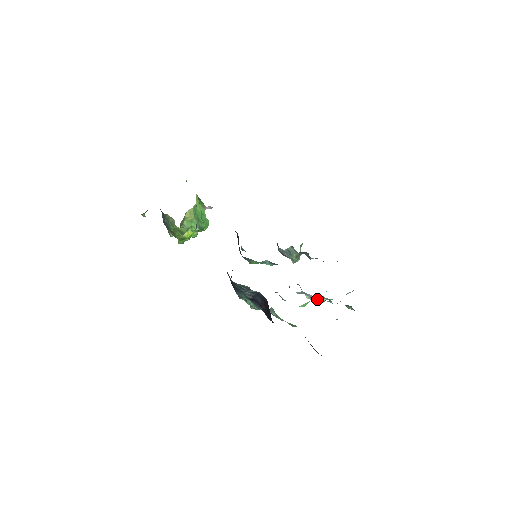
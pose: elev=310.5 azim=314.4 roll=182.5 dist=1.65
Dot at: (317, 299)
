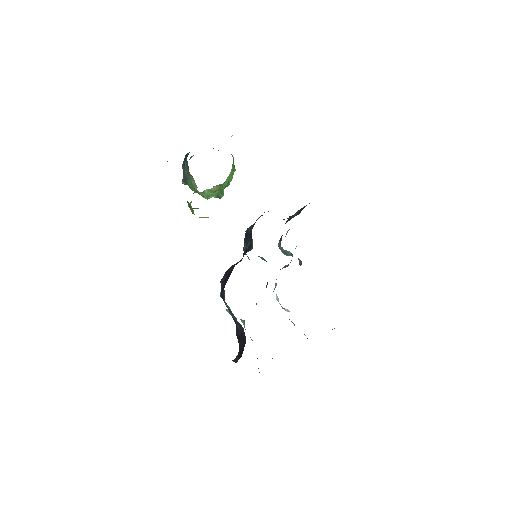
Dot at: (284, 308)
